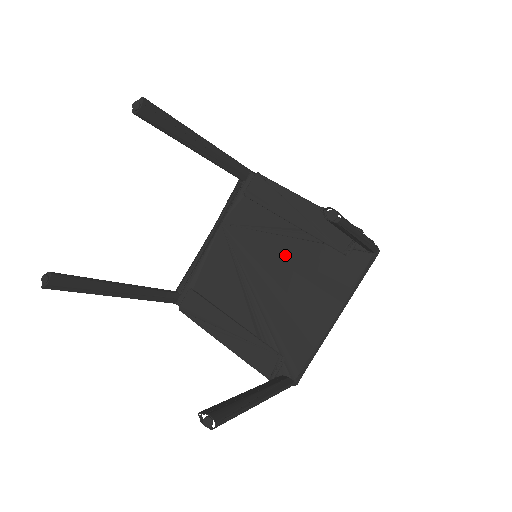
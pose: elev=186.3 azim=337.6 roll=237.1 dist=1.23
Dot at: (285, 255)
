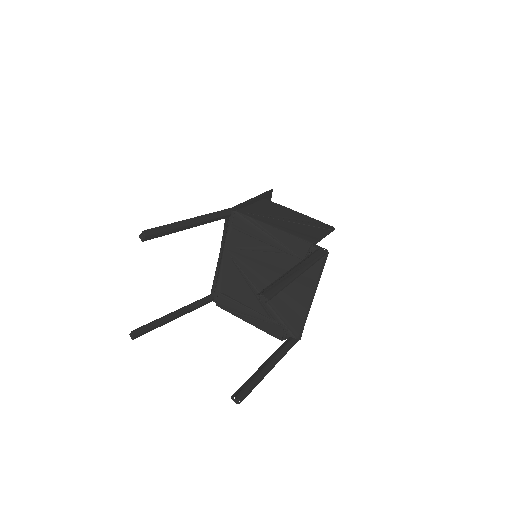
Dot at: (270, 264)
